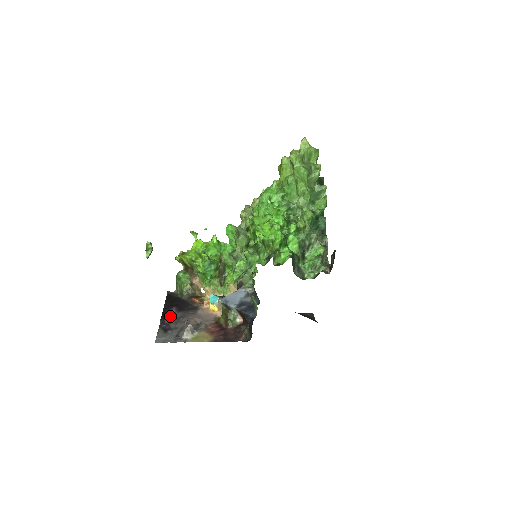
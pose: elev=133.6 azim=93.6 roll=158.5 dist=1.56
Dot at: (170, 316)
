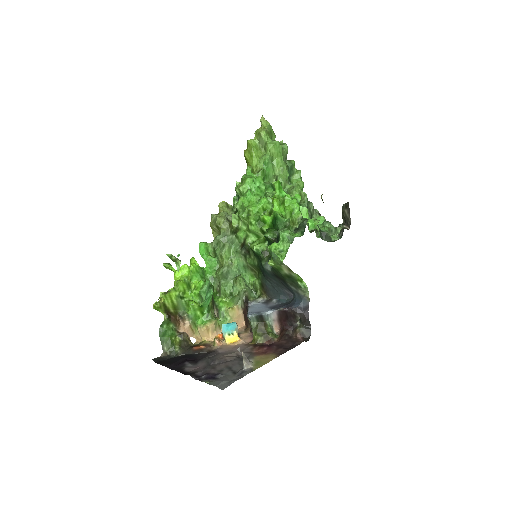
Dot at: (194, 370)
